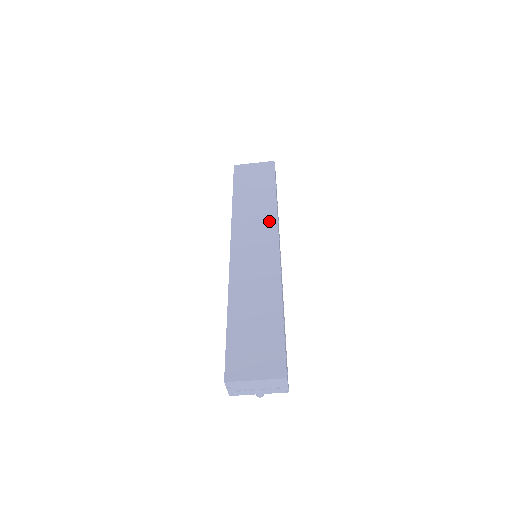
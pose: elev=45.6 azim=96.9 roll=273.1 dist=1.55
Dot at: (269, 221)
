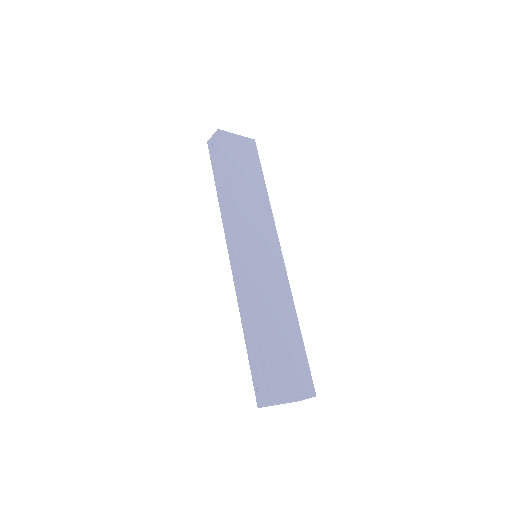
Dot at: (268, 220)
